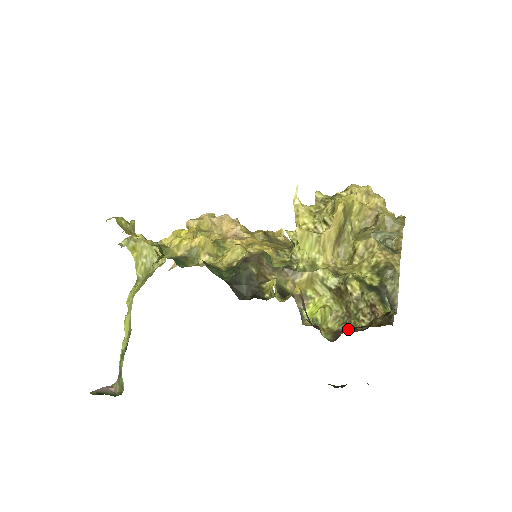
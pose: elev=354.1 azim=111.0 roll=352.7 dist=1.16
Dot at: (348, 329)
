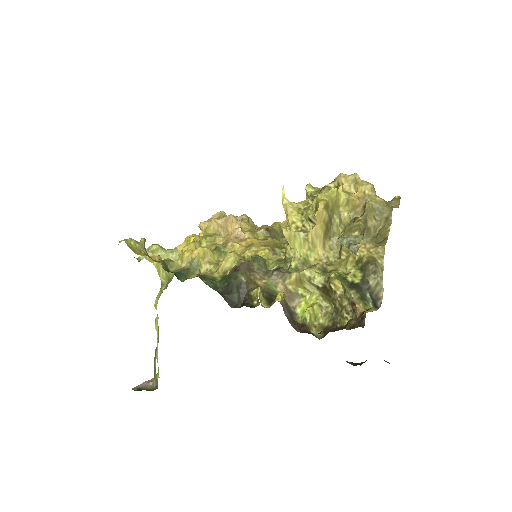
Dot at: (327, 331)
